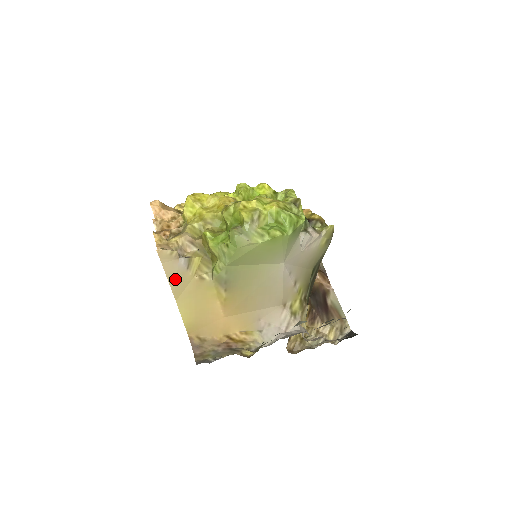
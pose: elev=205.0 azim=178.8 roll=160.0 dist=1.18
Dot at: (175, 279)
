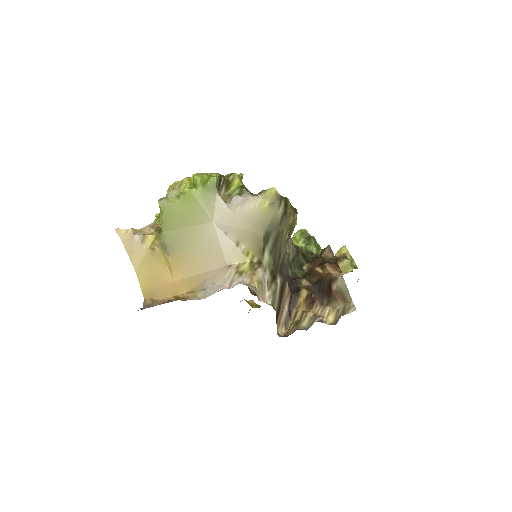
Dot at: (133, 252)
